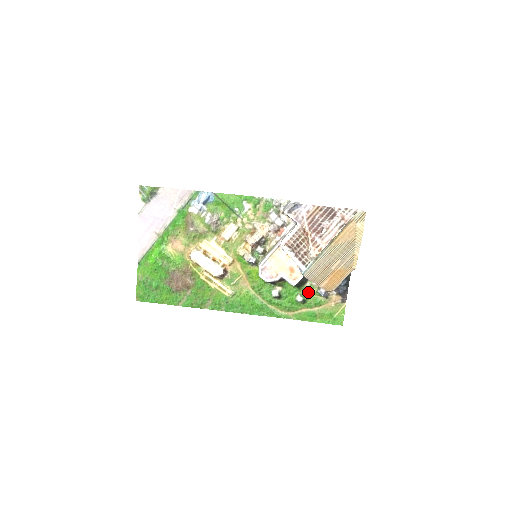
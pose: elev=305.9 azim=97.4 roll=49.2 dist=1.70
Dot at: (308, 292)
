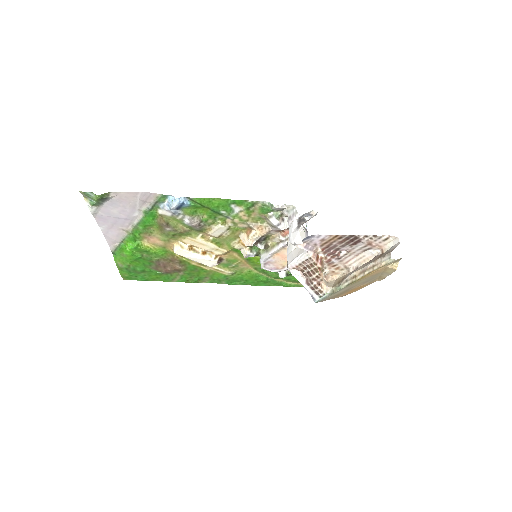
Dot at: occluded
